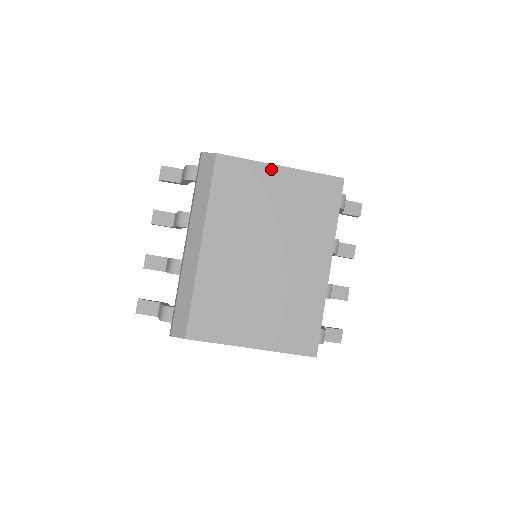
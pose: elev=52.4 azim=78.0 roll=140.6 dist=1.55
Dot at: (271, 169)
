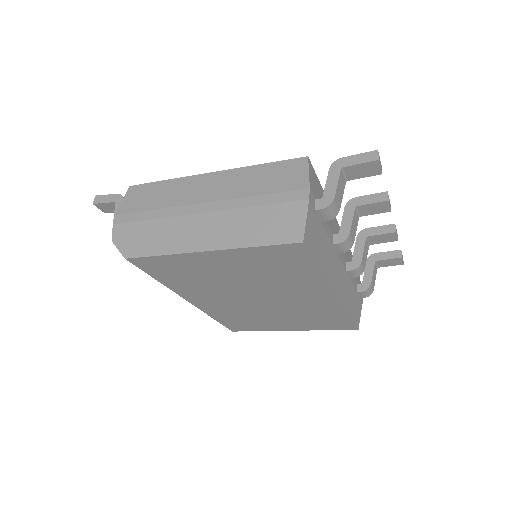
Dot at: (197, 256)
